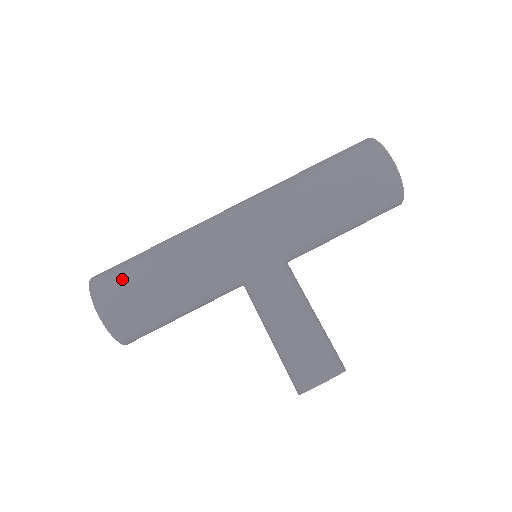
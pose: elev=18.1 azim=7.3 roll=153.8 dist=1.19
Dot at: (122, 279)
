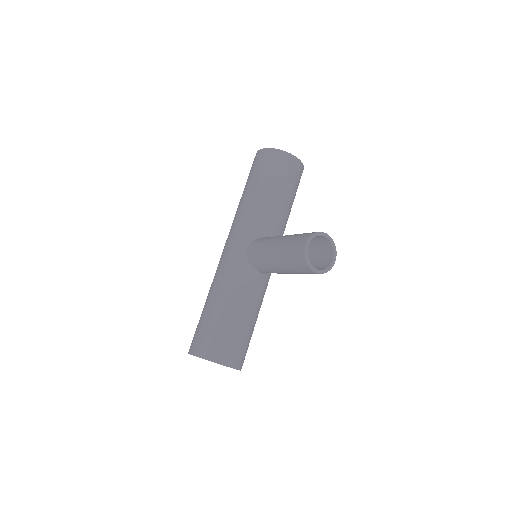
Dot at: (197, 330)
